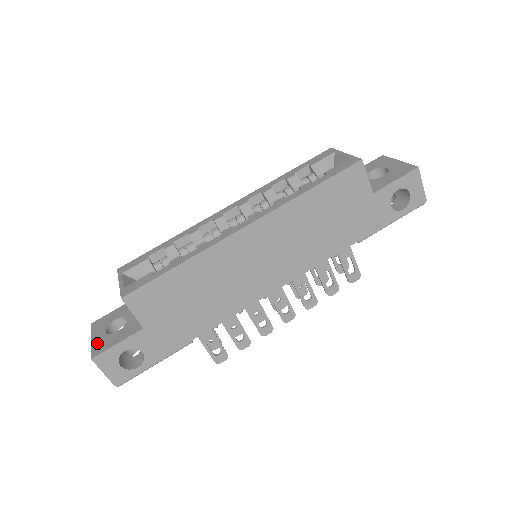
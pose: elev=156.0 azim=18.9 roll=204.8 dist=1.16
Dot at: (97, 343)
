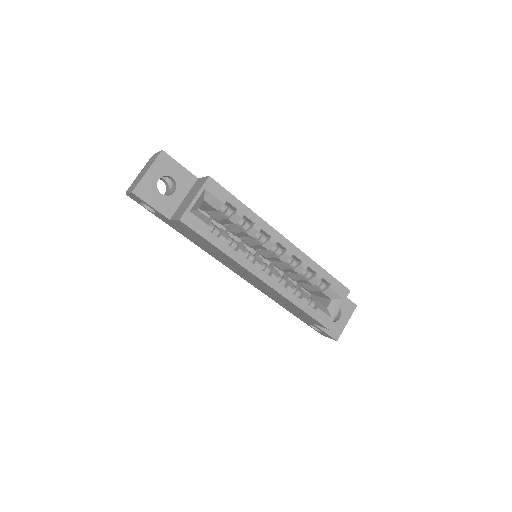
Dot at: (146, 183)
